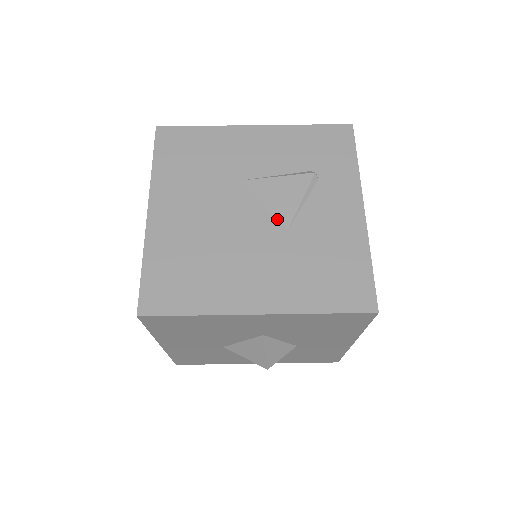
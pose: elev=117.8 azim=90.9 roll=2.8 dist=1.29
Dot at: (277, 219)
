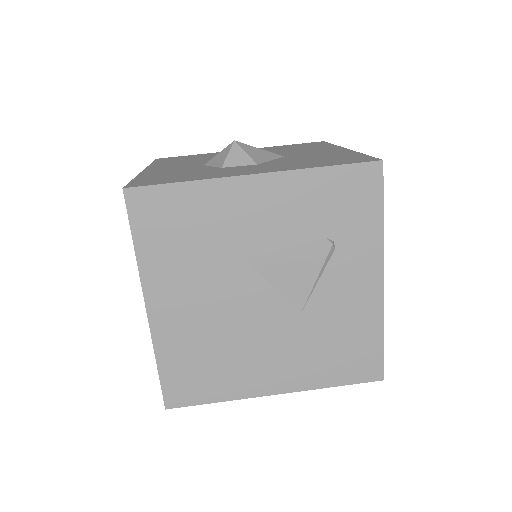
Dot at: (290, 302)
